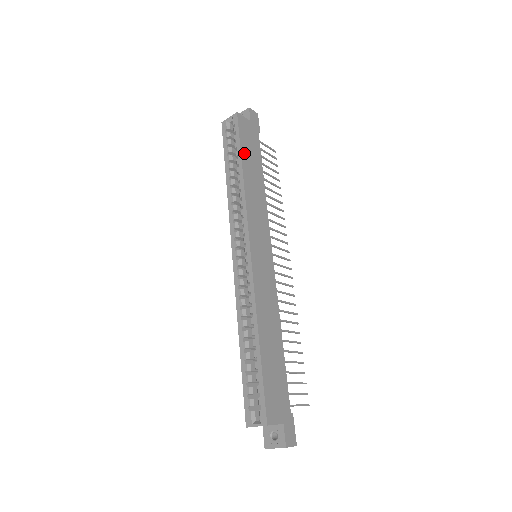
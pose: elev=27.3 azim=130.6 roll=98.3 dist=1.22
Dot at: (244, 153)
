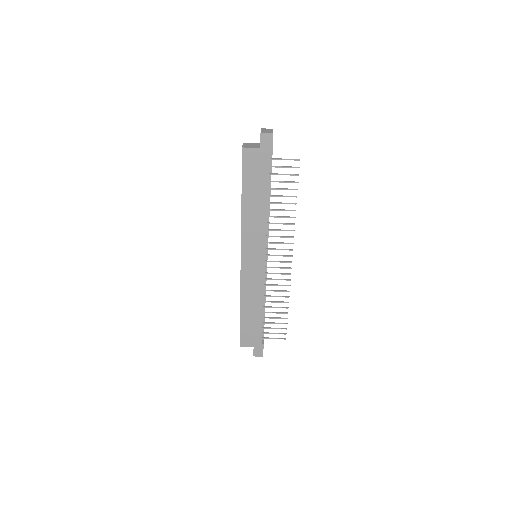
Dot at: (246, 186)
